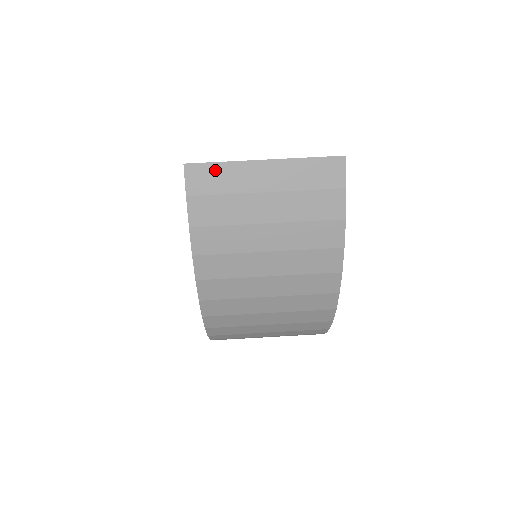
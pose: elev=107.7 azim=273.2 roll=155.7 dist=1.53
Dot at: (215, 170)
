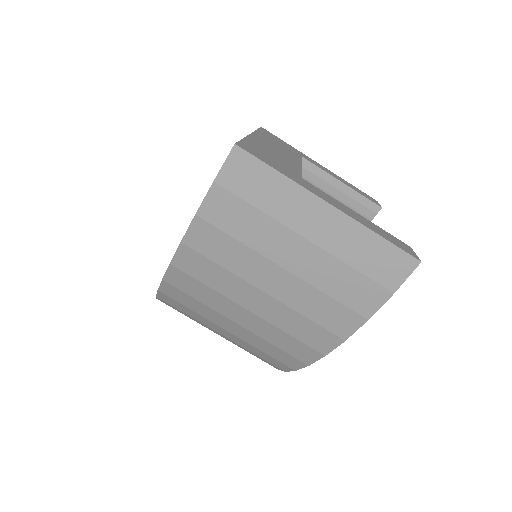
Dot at: (266, 176)
